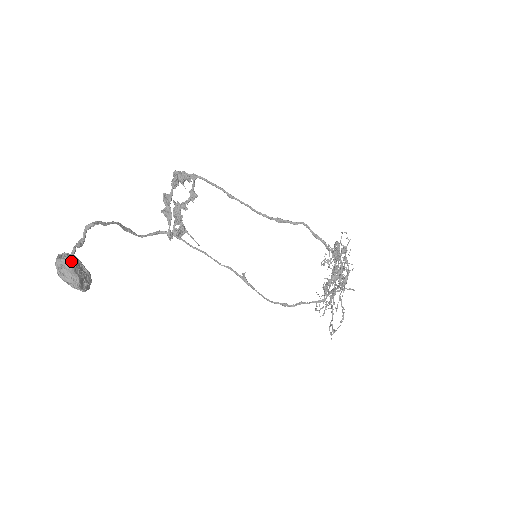
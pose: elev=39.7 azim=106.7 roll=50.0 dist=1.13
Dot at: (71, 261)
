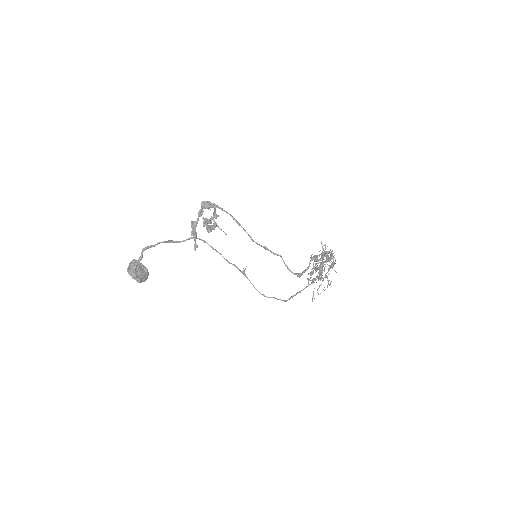
Dot at: (134, 272)
